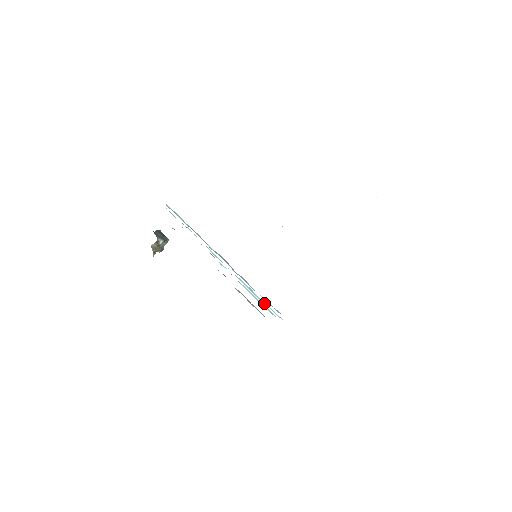
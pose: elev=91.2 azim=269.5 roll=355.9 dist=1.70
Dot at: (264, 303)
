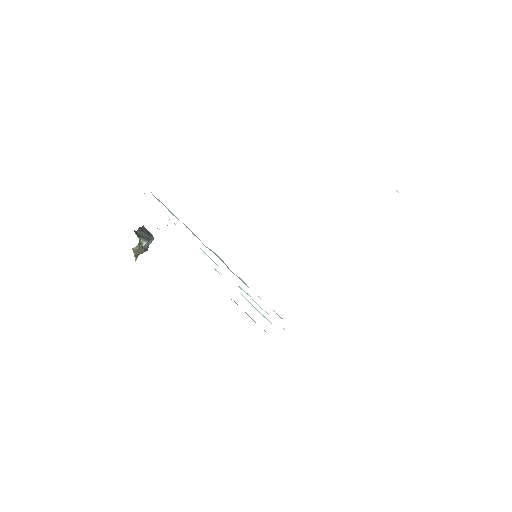
Dot at: (265, 311)
